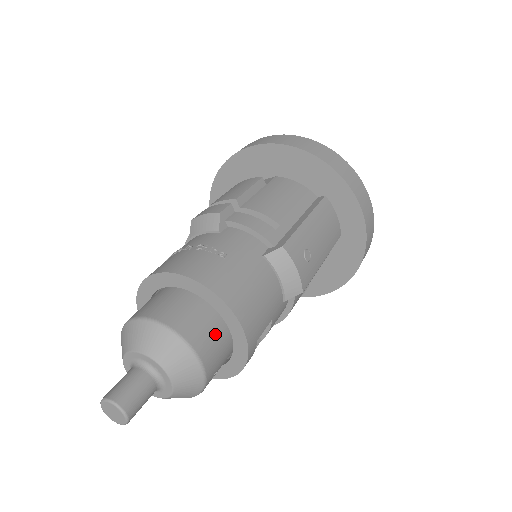
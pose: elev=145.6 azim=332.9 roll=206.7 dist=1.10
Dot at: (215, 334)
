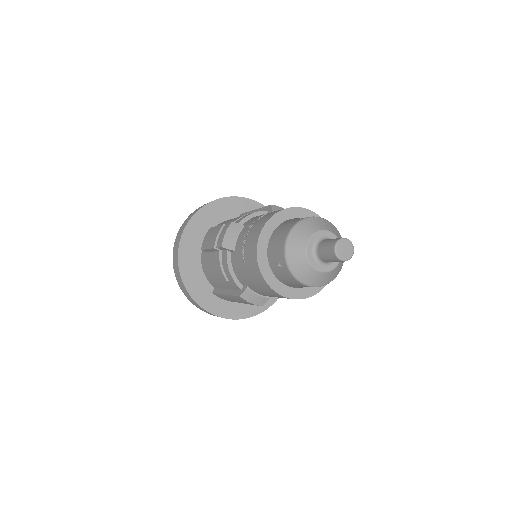
Dot at: occluded
